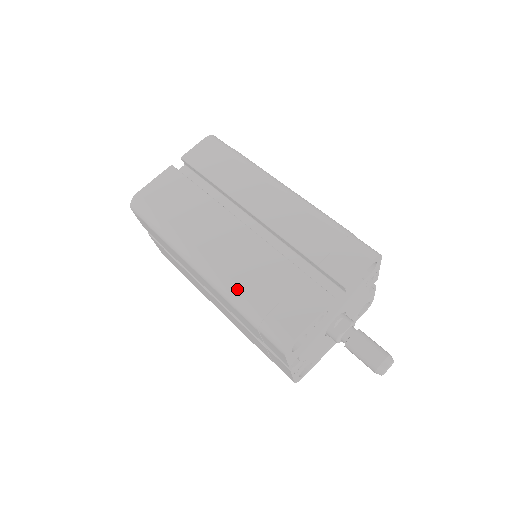
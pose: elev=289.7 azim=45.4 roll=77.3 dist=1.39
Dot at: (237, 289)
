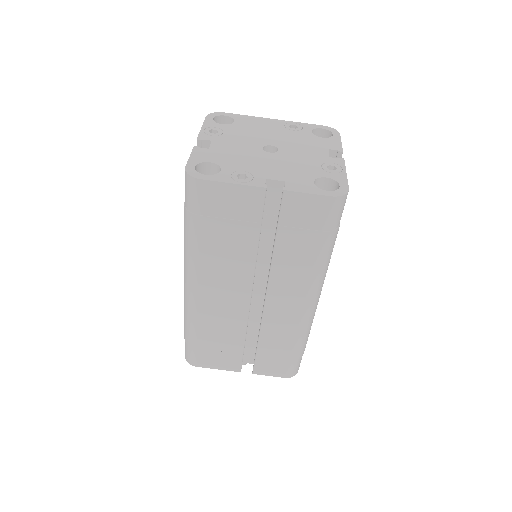
Dot at: (194, 324)
